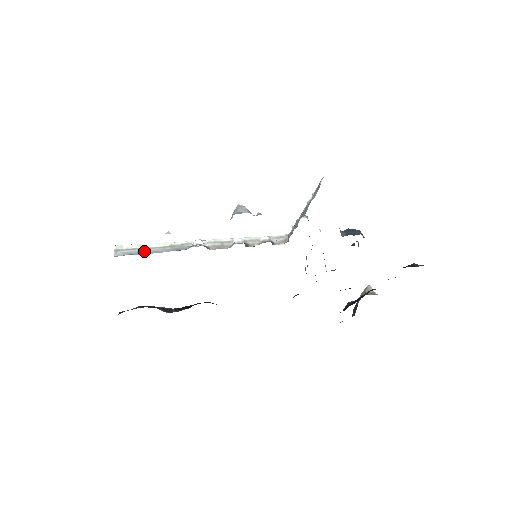
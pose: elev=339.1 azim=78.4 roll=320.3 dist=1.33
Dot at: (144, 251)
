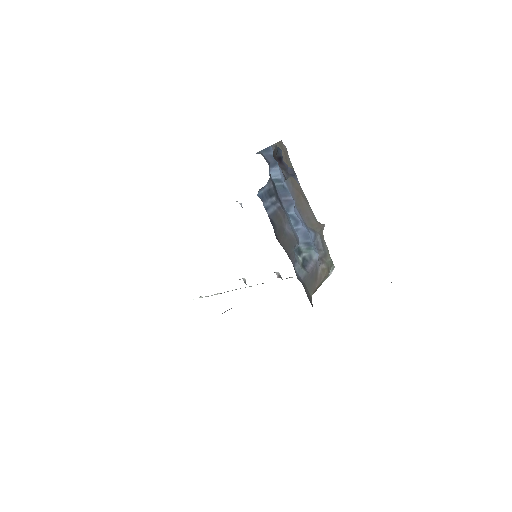
Dot at: occluded
